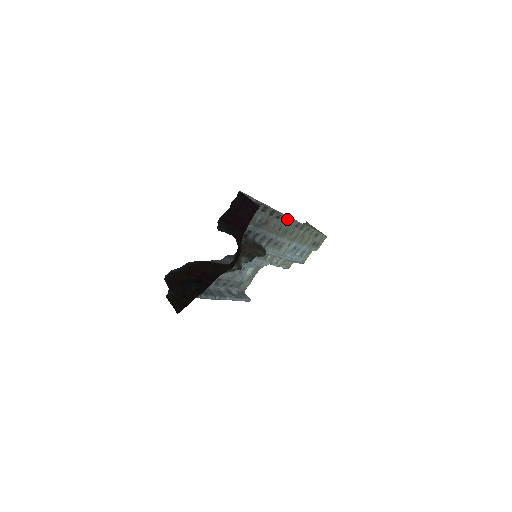
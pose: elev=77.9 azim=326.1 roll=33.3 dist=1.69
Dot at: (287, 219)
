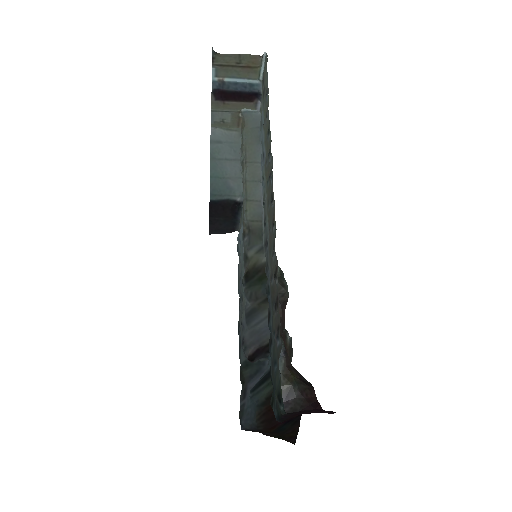
Dot at: (272, 217)
